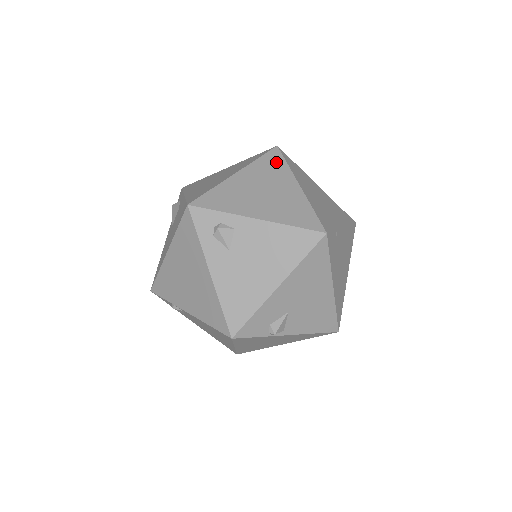
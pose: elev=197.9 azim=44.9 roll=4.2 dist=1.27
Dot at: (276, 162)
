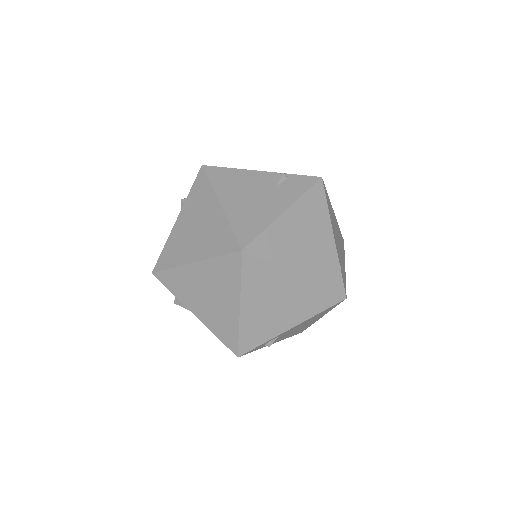
Dot at: (259, 270)
